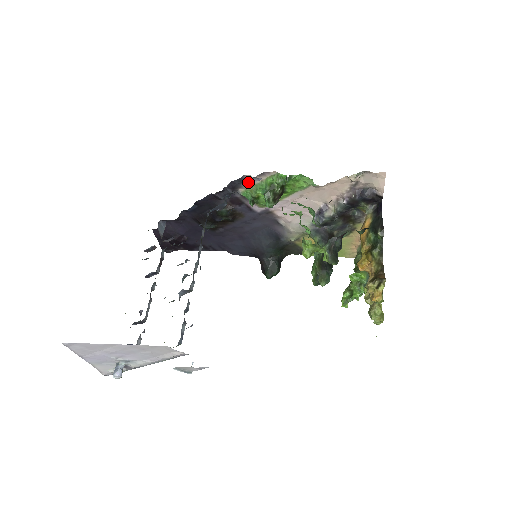
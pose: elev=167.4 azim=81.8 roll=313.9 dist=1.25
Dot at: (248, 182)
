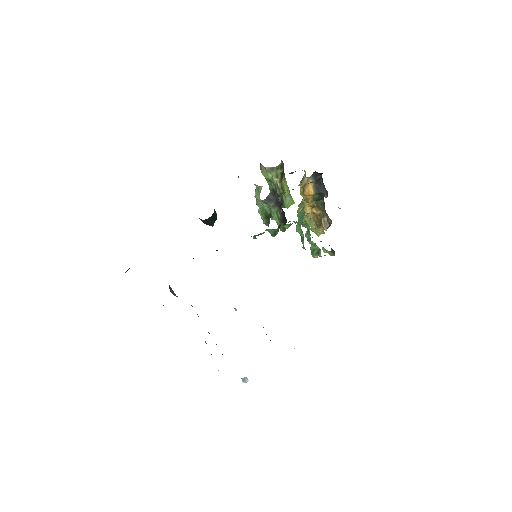
Dot at: occluded
